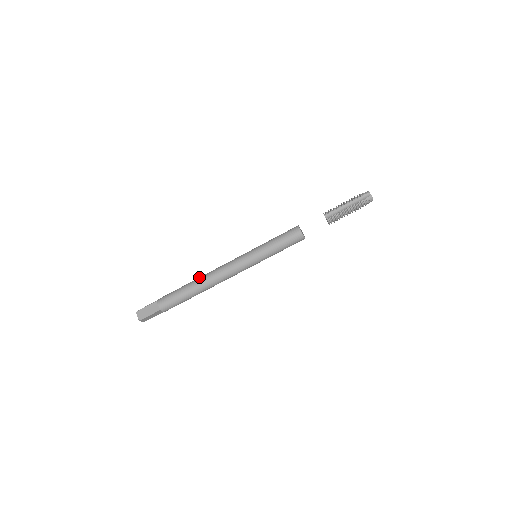
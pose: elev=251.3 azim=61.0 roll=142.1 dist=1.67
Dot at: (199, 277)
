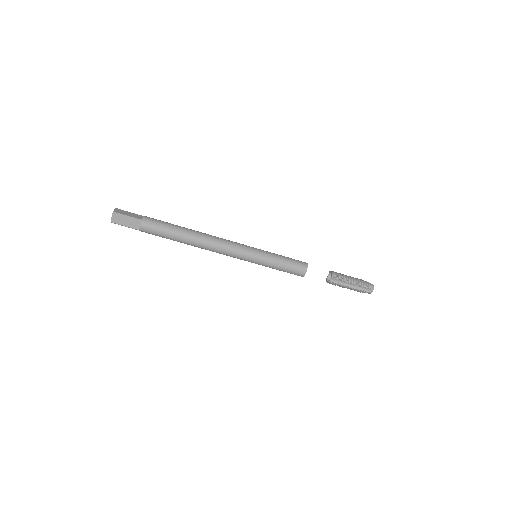
Dot at: (196, 233)
